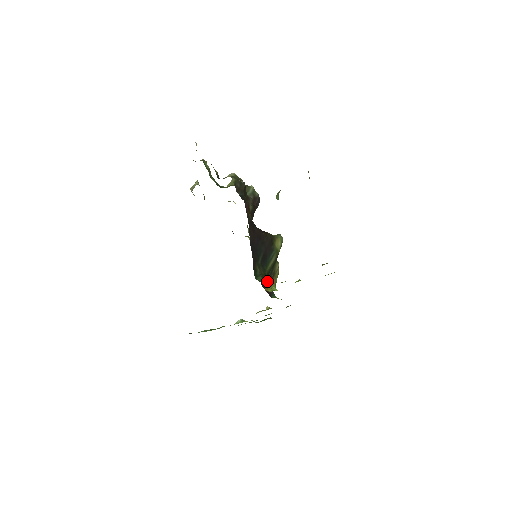
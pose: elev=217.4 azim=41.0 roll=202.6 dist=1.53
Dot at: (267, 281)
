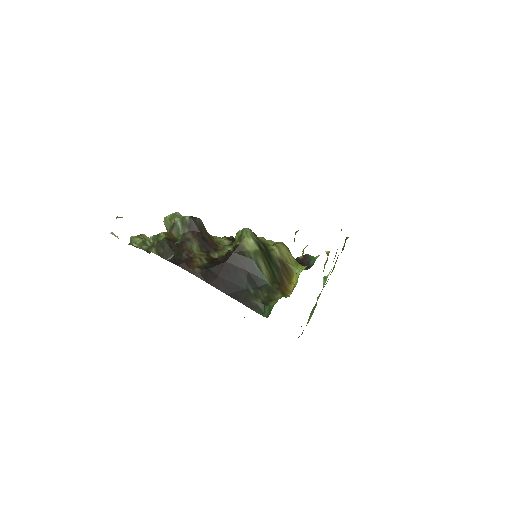
Dot at: (283, 281)
